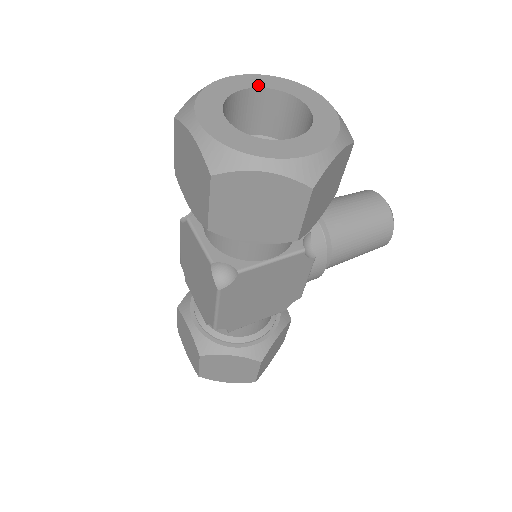
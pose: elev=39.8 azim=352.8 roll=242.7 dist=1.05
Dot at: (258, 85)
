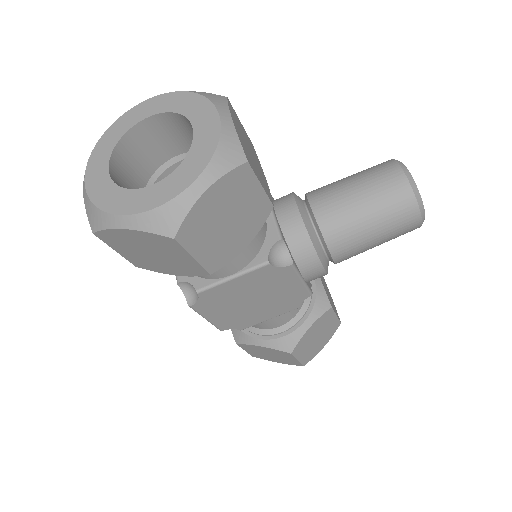
Dot at: (157, 111)
